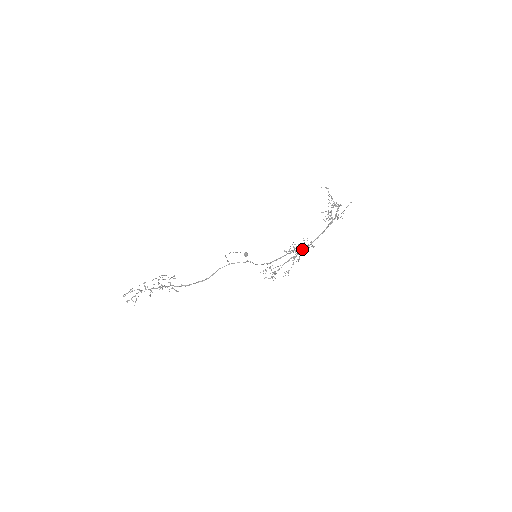
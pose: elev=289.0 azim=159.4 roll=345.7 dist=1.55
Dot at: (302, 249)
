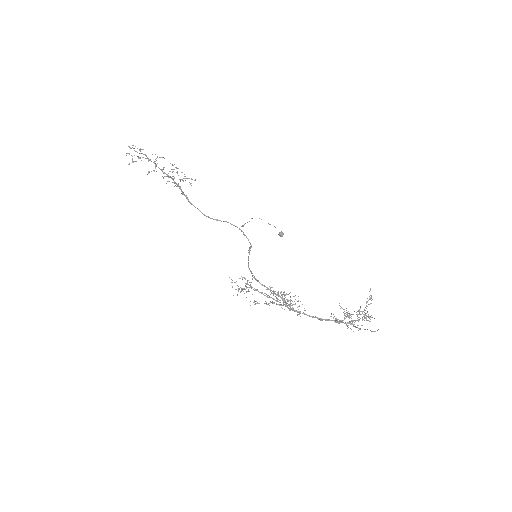
Dot at: occluded
